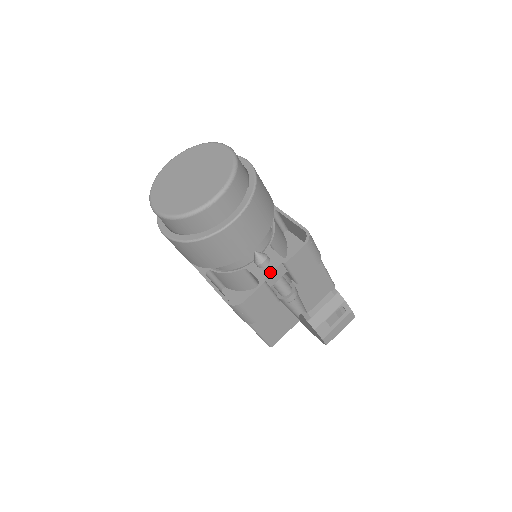
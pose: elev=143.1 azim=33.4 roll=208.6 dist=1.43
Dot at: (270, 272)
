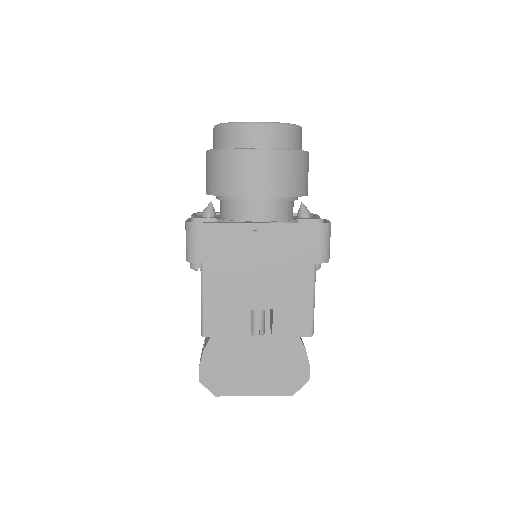
Dot at: (319, 217)
